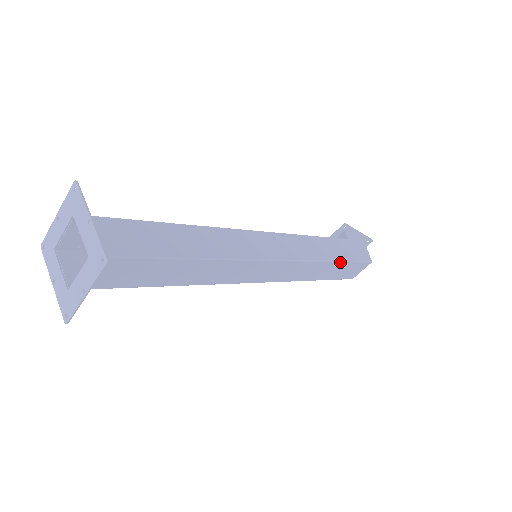
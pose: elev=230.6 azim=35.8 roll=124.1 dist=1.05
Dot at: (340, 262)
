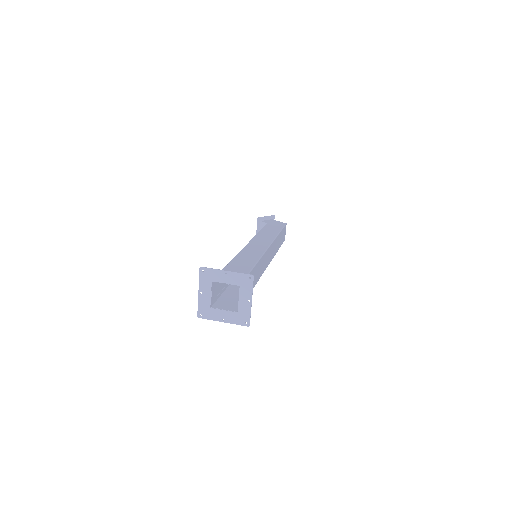
Dot at: (280, 232)
